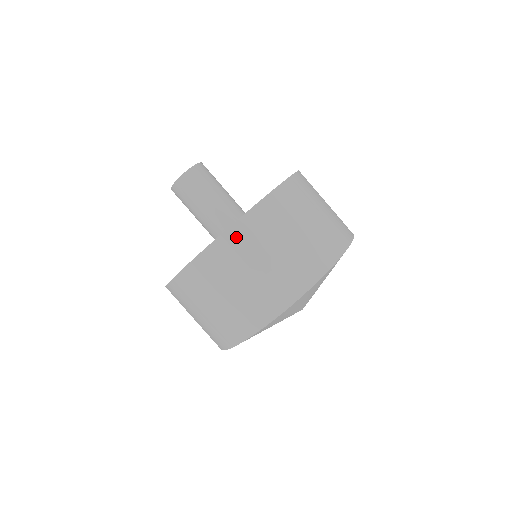
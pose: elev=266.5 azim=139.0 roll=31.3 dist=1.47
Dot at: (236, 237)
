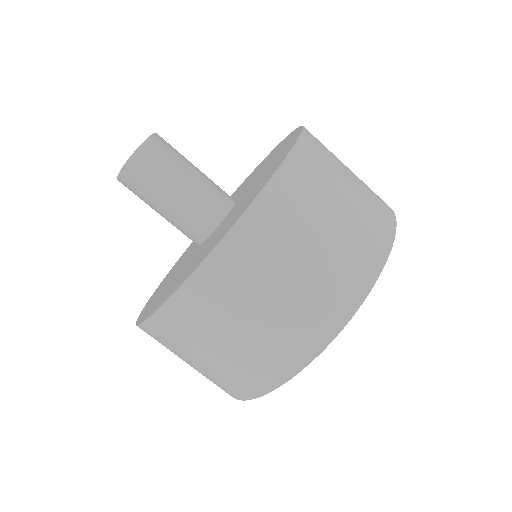
Dot at: (151, 334)
